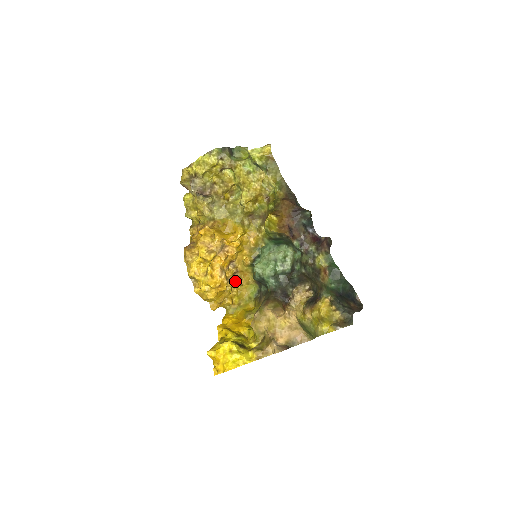
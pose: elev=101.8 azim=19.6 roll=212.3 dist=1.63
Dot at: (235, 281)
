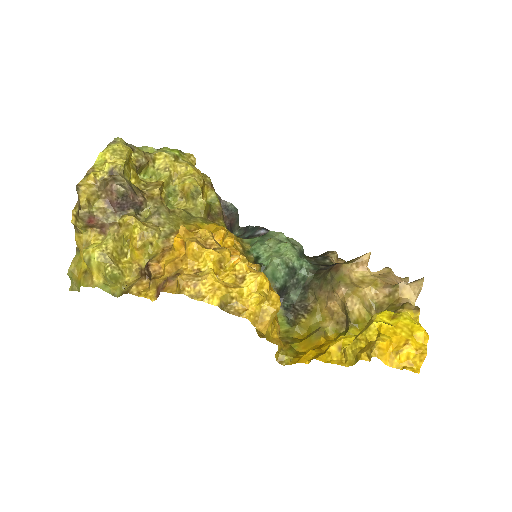
Dot at: occluded
